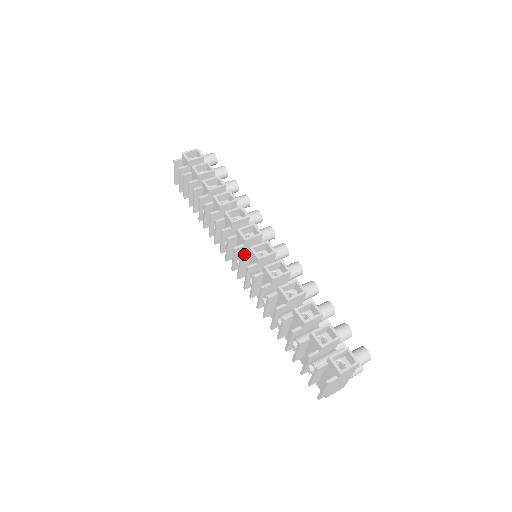
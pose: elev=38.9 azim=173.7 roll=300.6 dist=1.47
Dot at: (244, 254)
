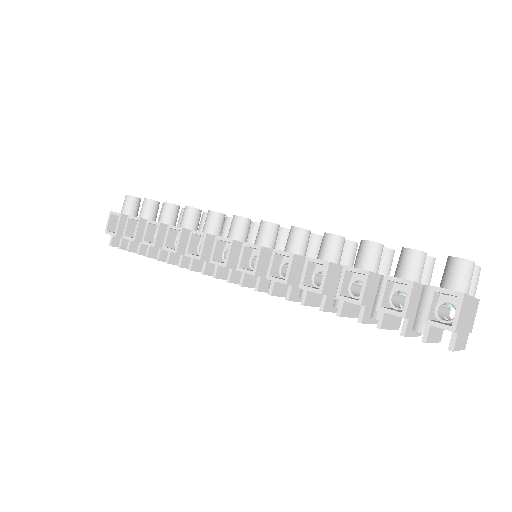
Dot at: (240, 279)
